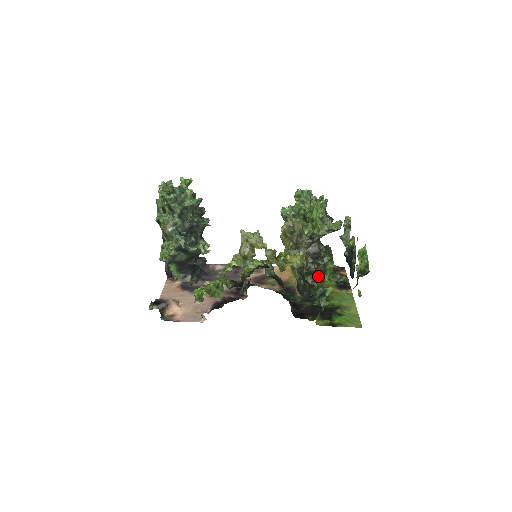
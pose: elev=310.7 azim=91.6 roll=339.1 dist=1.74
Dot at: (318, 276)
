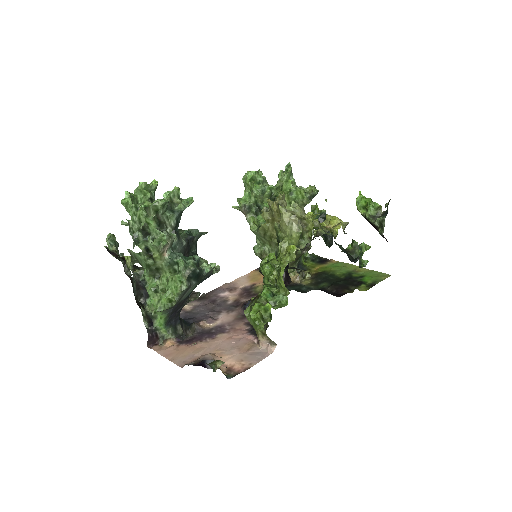
Dot at: occluded
